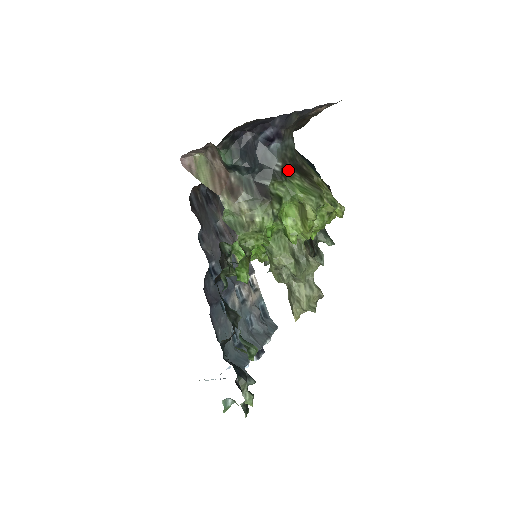
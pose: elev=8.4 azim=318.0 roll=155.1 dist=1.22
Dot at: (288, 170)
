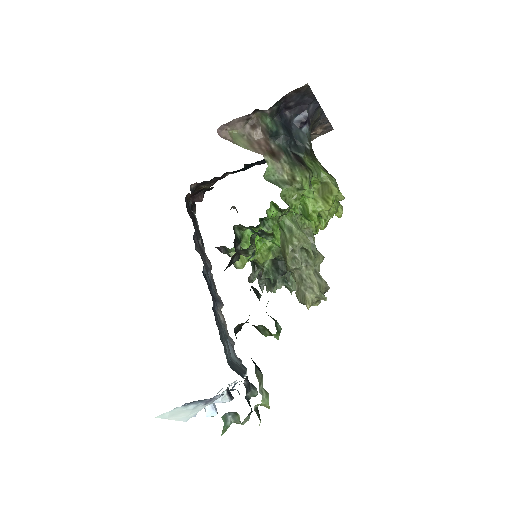
Dot at: (312, 154)
